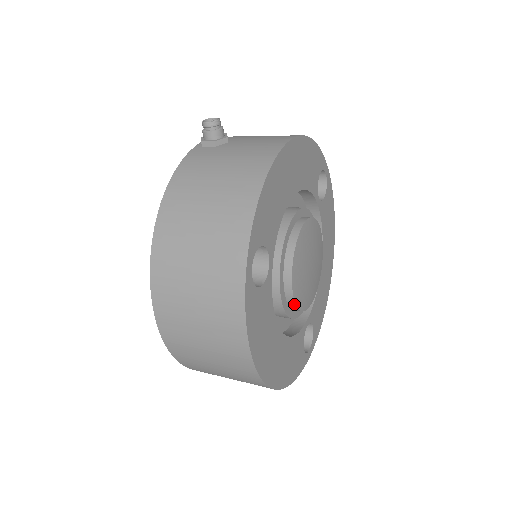
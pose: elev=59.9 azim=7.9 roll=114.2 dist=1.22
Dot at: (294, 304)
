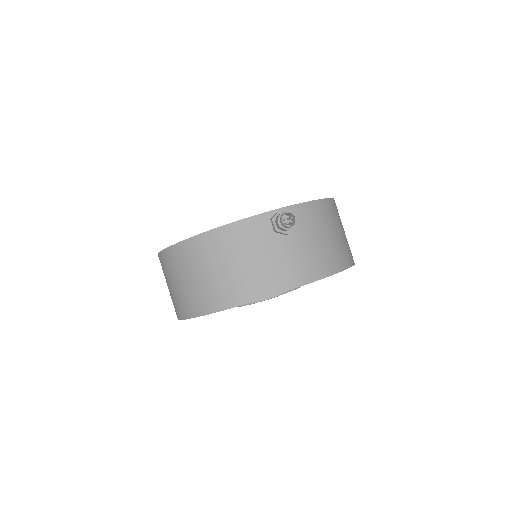
Dot at: occluded
